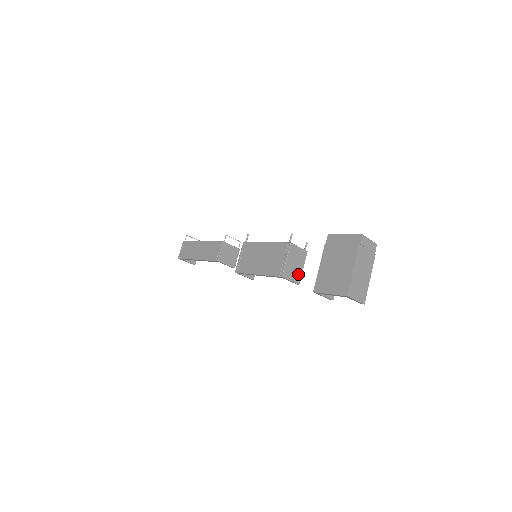
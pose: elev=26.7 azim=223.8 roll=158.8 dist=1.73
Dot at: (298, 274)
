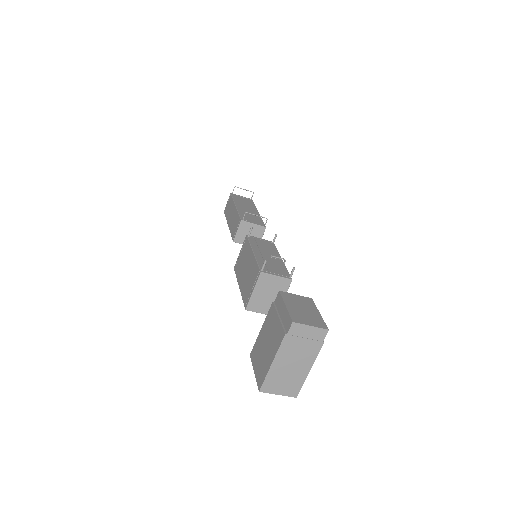
Dot at: occluded
